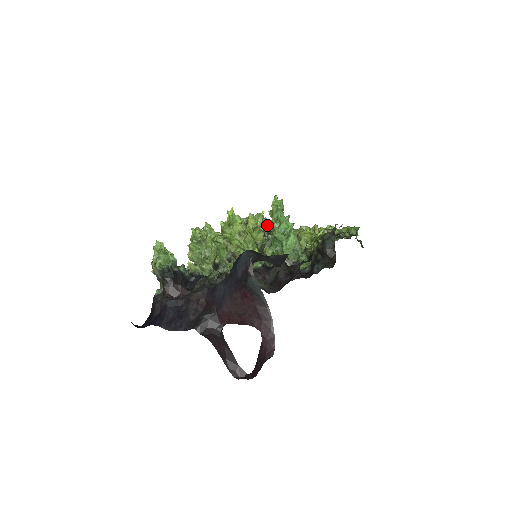
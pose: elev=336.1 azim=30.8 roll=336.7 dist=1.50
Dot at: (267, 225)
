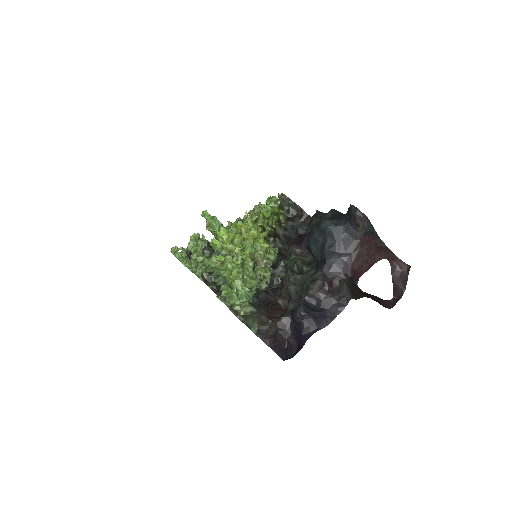
Dot at: occluded
